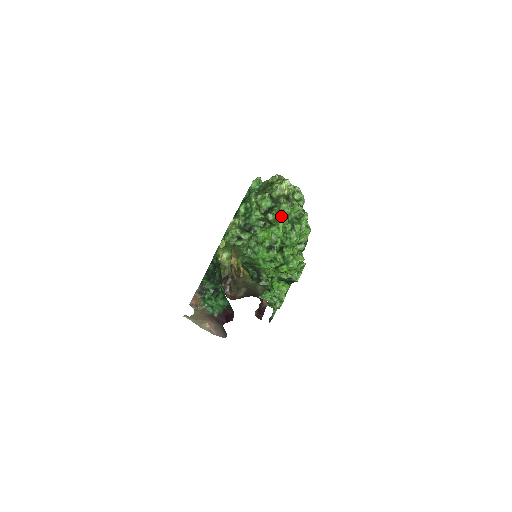
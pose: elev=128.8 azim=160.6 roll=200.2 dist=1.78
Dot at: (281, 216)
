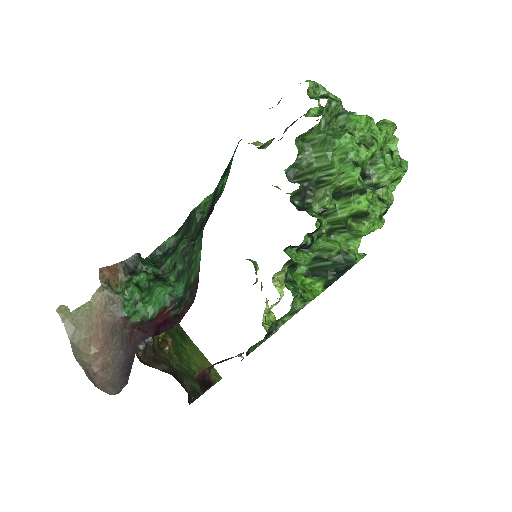
Dot at: occluded
